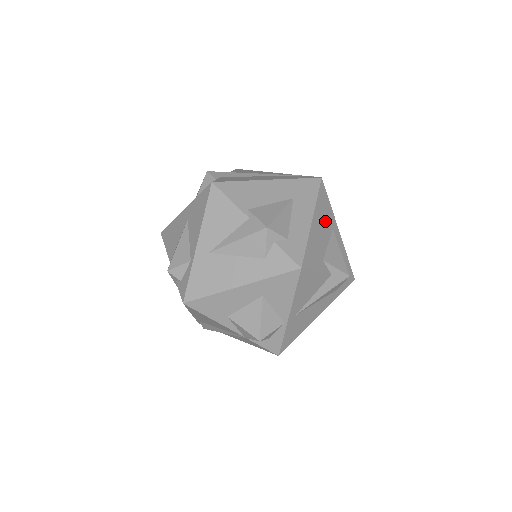
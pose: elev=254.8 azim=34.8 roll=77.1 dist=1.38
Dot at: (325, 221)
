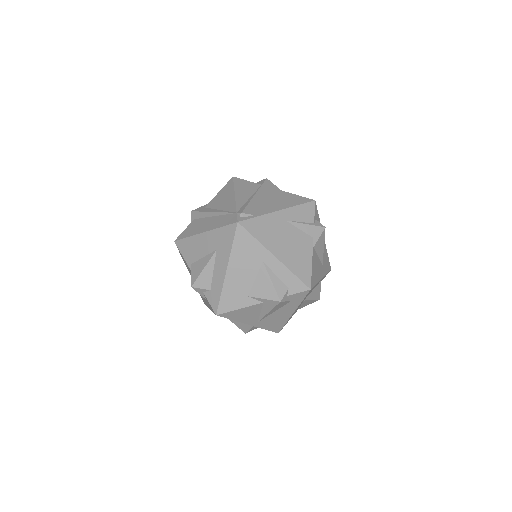
Dot at: (248, 261)
